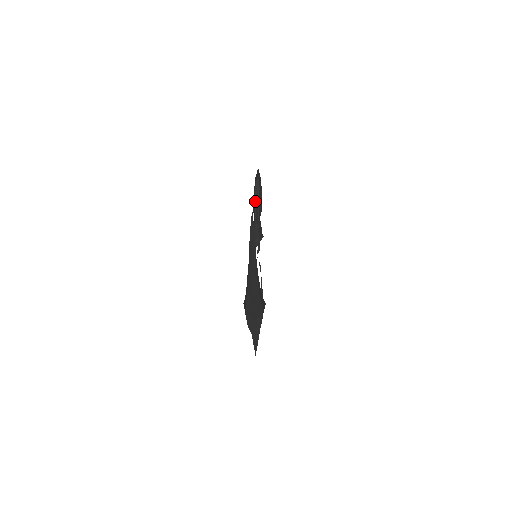
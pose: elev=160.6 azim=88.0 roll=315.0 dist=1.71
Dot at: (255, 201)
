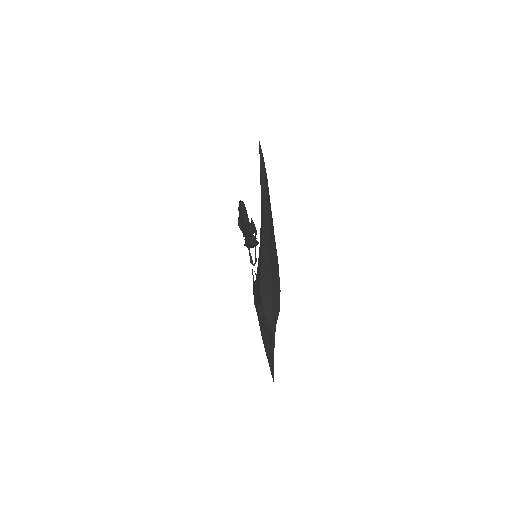
Dot at: (243, 218)
